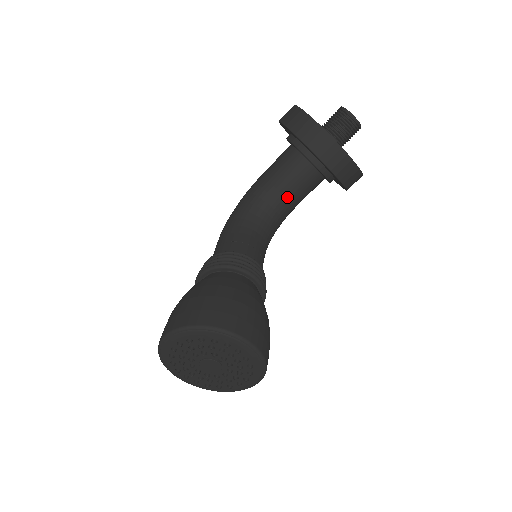
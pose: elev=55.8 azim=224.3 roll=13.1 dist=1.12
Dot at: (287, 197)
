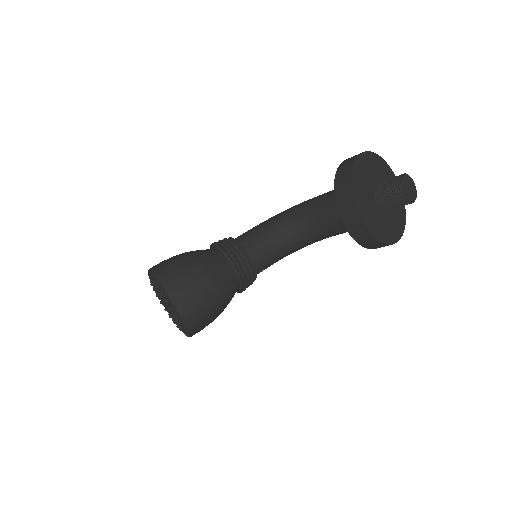
Dot at: (318, 225)
